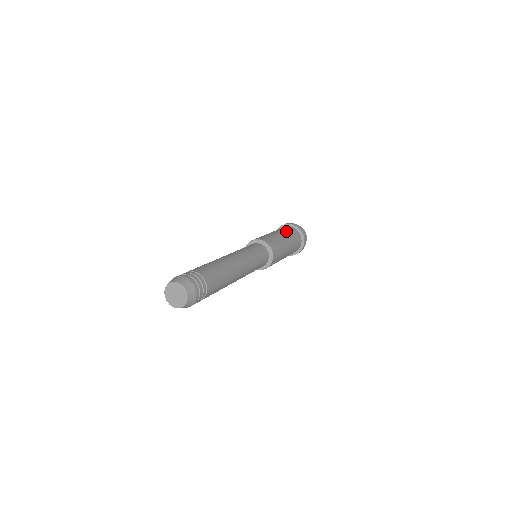
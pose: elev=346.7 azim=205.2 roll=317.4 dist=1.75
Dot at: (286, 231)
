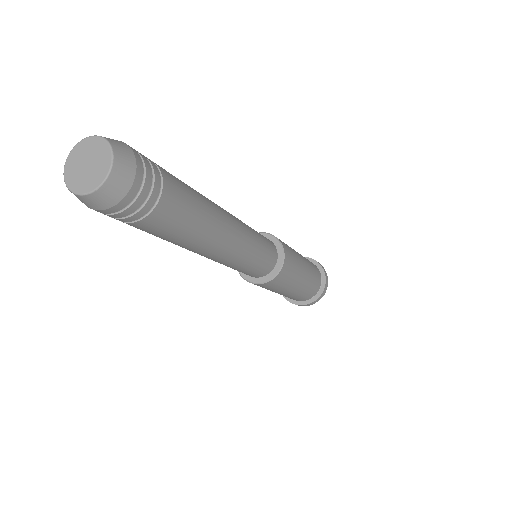
Dot at: occluded
